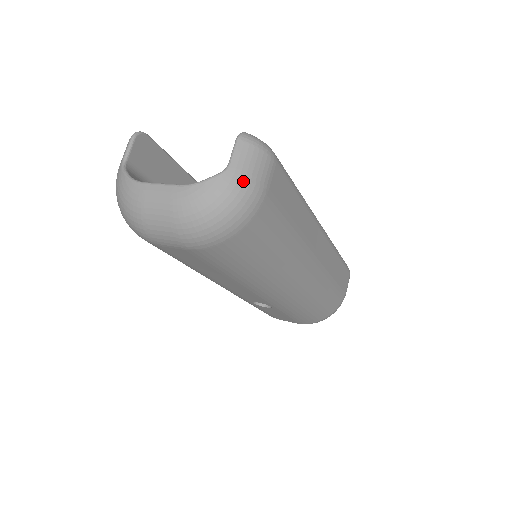
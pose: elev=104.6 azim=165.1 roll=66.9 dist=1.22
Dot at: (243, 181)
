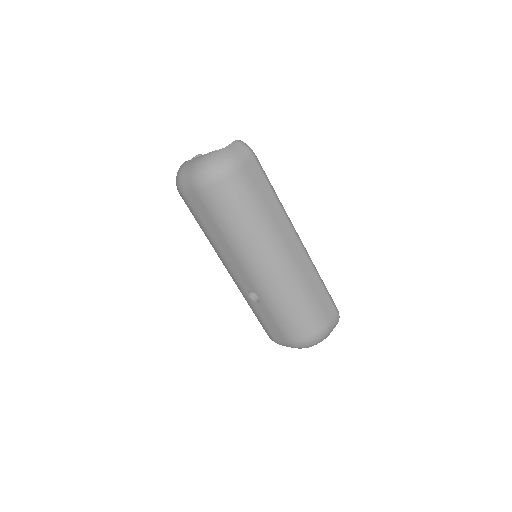
Dot at: (229, 154)
